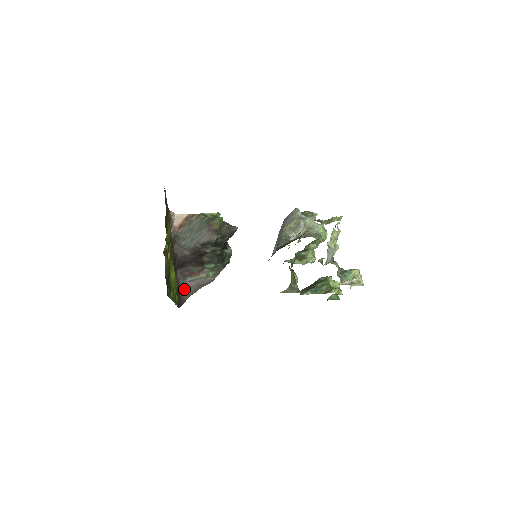
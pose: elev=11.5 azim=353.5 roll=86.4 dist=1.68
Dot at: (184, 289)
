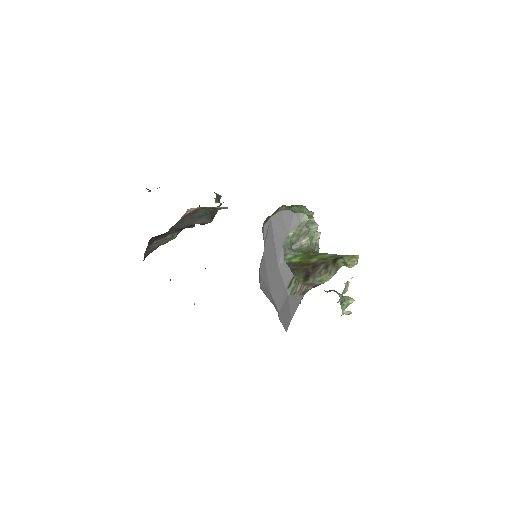
Dot at: (147, 251)
